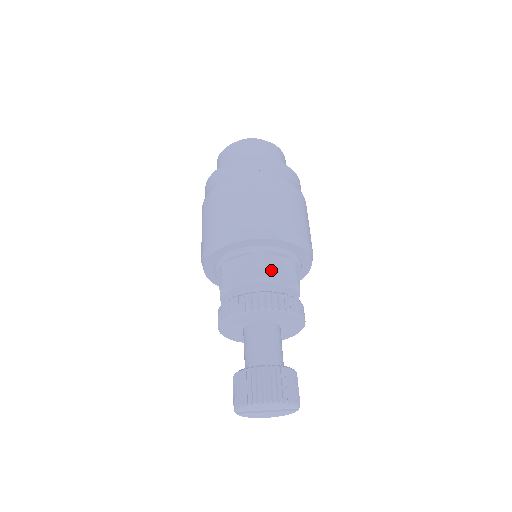
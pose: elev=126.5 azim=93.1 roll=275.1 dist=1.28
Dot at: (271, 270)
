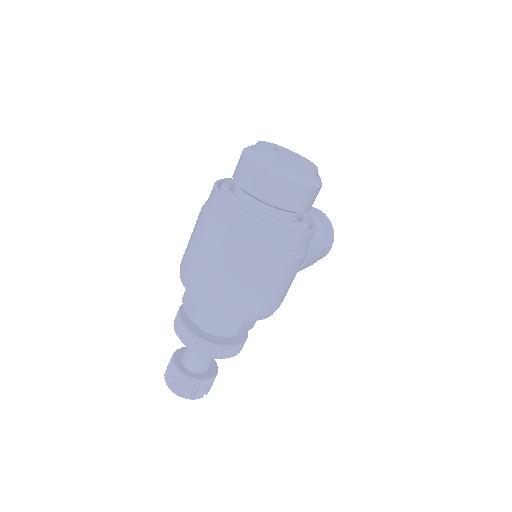
Dot at: (208, 321)
